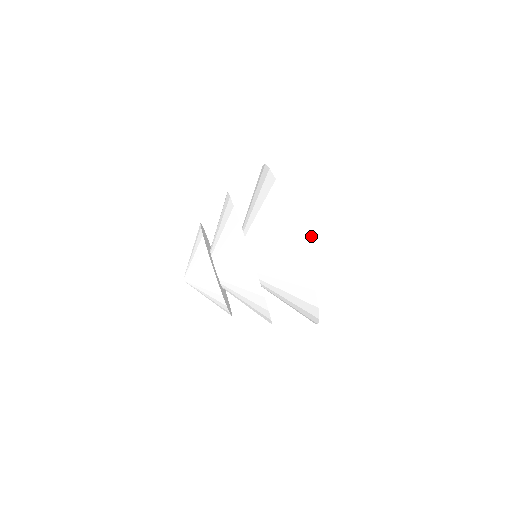
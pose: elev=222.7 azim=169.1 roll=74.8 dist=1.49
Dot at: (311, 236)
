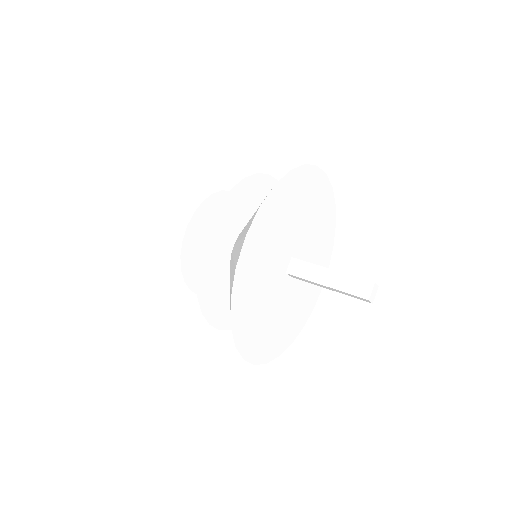
Dot at: (318, 265)
